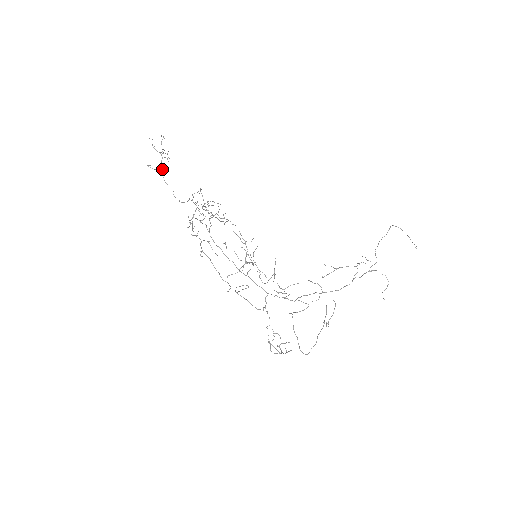
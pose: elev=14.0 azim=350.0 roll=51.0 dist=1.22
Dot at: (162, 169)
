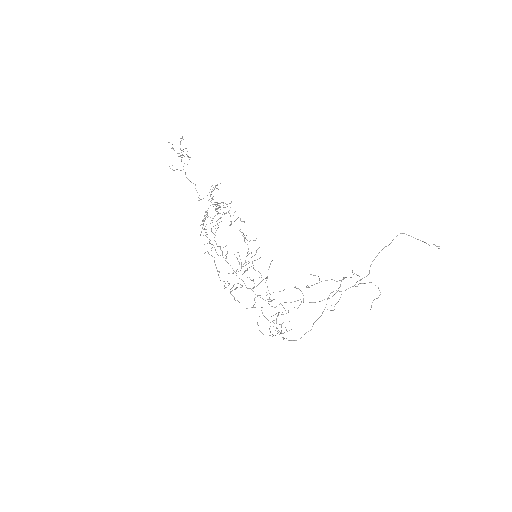
Dot at: occluded
